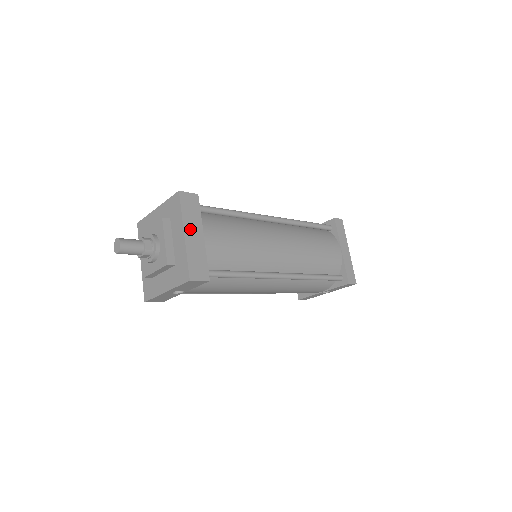
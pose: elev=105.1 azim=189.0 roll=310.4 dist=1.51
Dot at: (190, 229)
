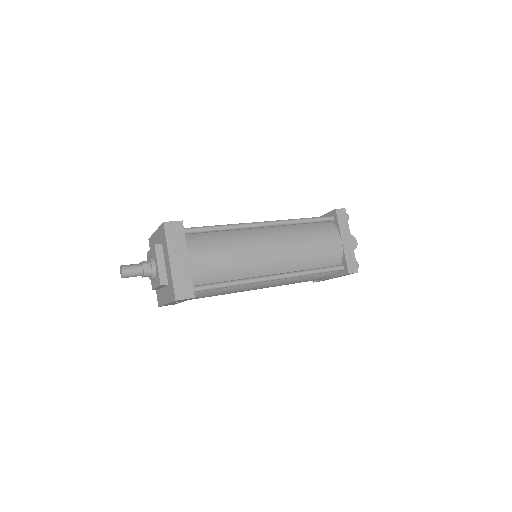
Dot at: (175, 255)
